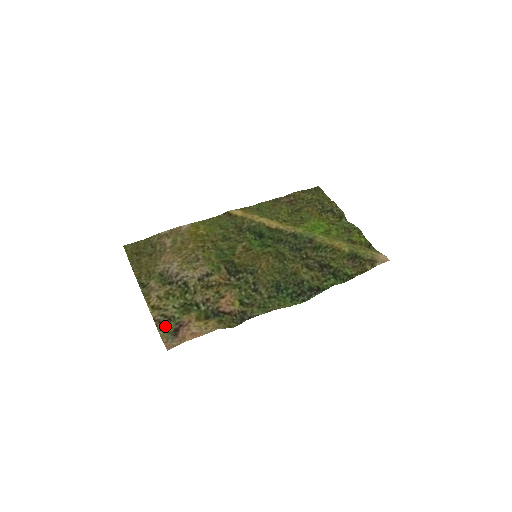
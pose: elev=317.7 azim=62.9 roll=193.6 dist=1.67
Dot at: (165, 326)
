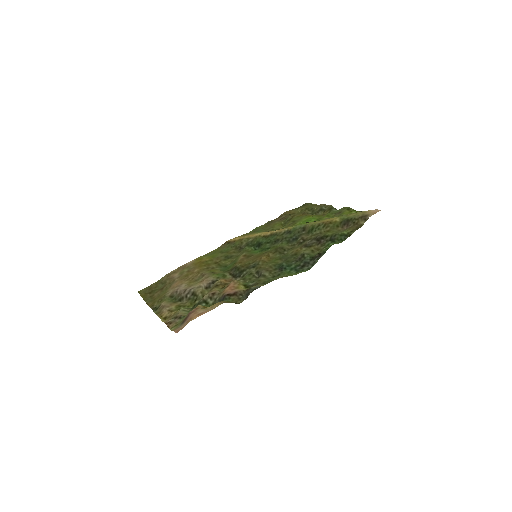
Dot at: (176, 324)
